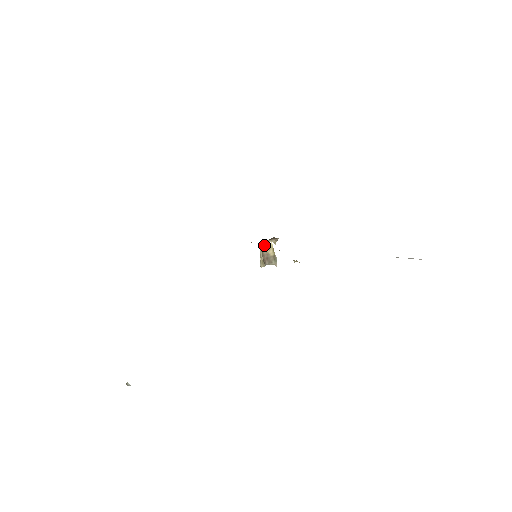
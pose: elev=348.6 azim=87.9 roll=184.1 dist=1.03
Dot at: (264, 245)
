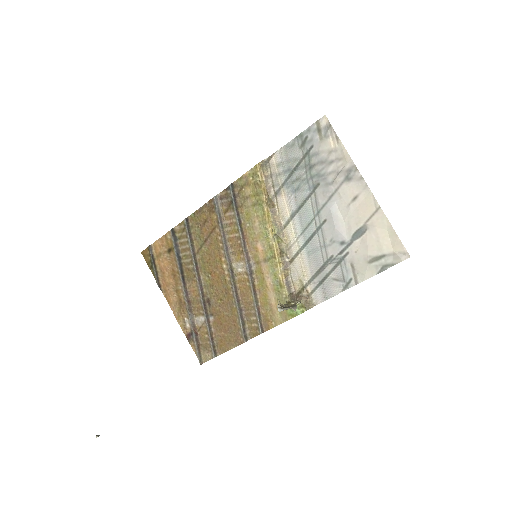
Dot at: (290, 305)
